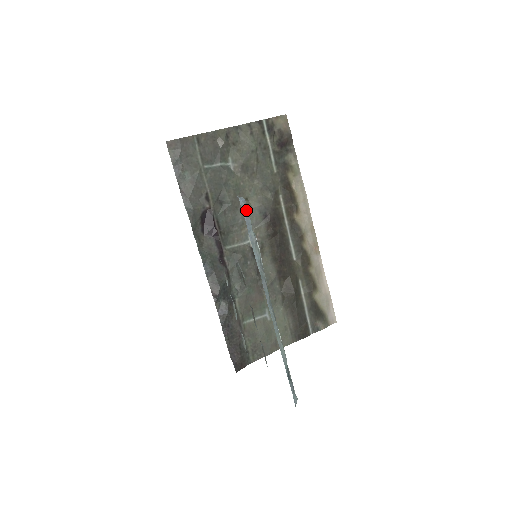
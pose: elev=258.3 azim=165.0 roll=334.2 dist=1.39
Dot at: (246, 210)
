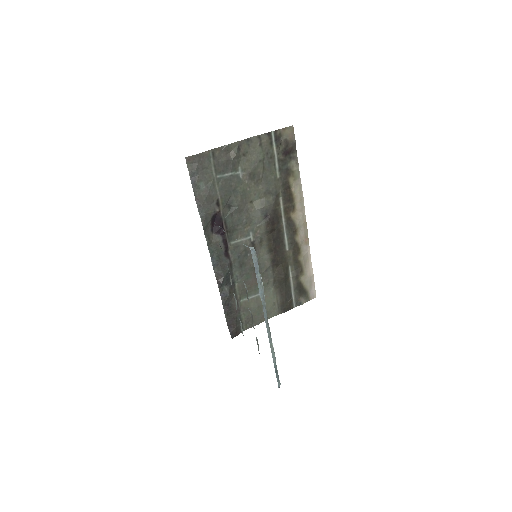
Dot at: (256, 258)
